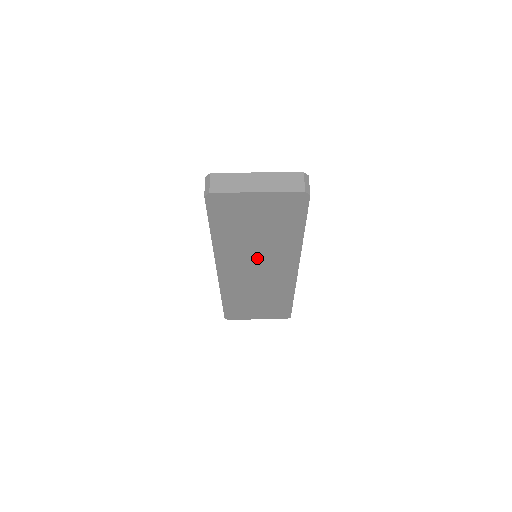
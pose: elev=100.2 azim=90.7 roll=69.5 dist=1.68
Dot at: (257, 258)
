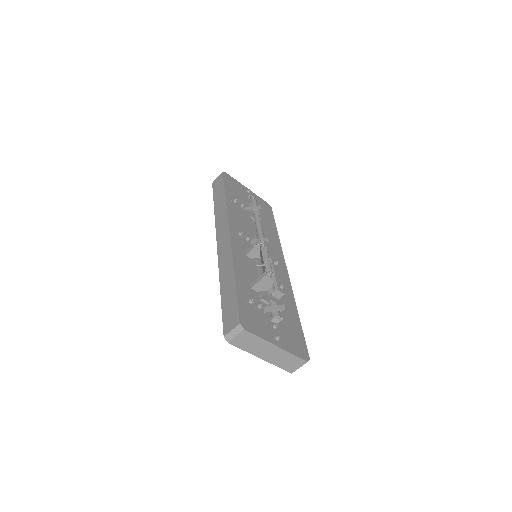
Dot at: occluded
